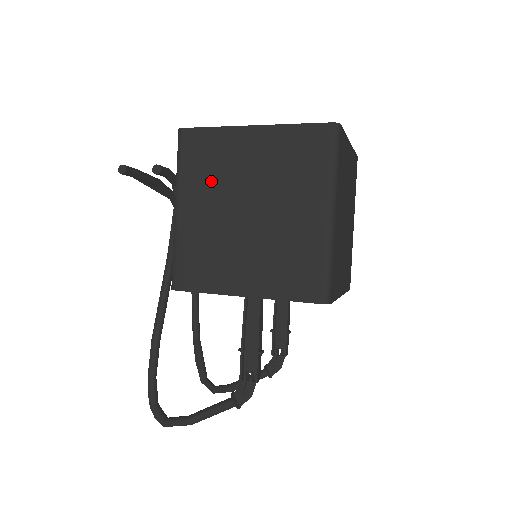
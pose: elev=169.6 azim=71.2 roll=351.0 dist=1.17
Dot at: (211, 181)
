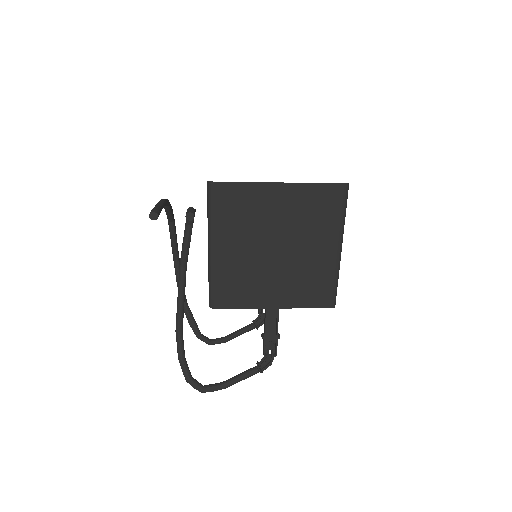
Dot at: (243, 226)
